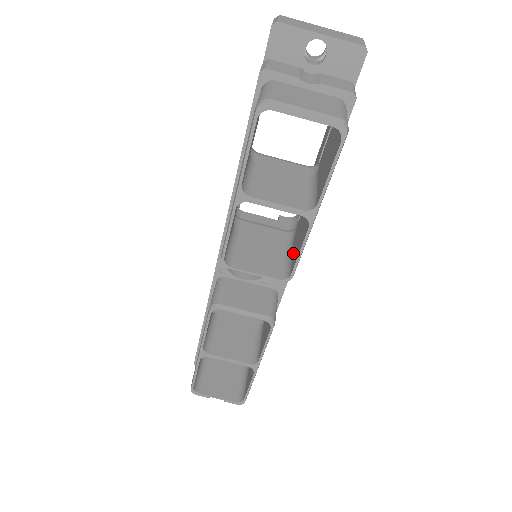
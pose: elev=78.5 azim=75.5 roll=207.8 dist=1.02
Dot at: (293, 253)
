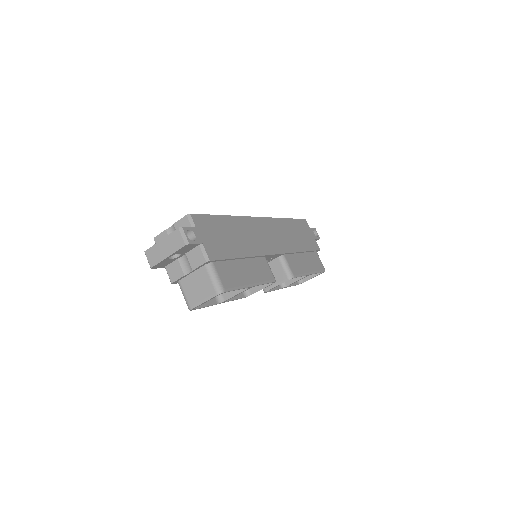
Dot at: (265, 268)
